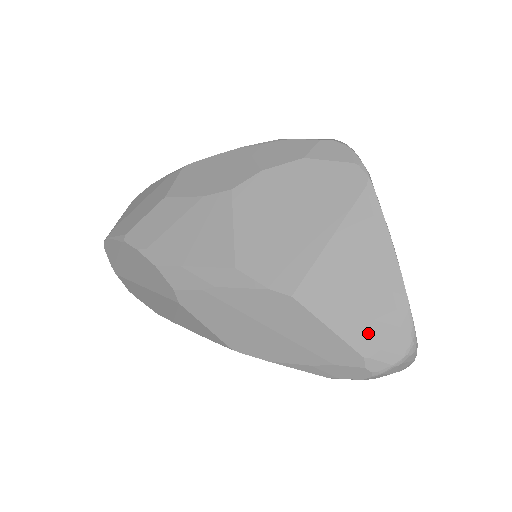
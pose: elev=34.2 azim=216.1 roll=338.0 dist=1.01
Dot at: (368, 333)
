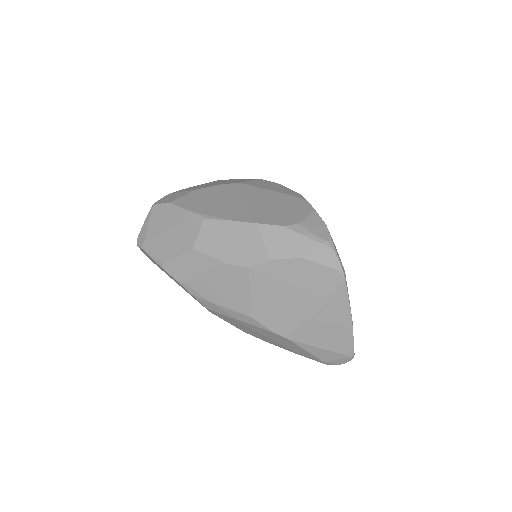
Dot at: (329, 355)
